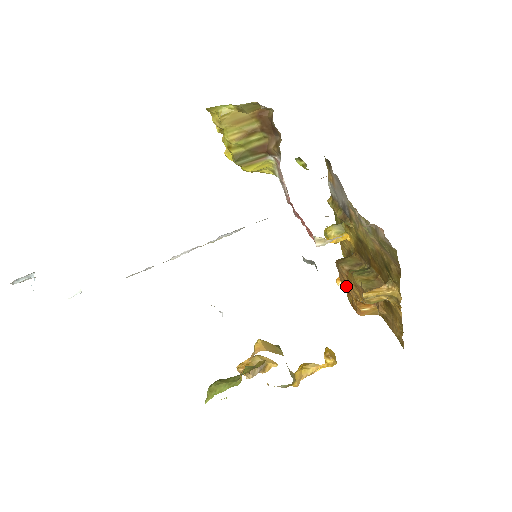
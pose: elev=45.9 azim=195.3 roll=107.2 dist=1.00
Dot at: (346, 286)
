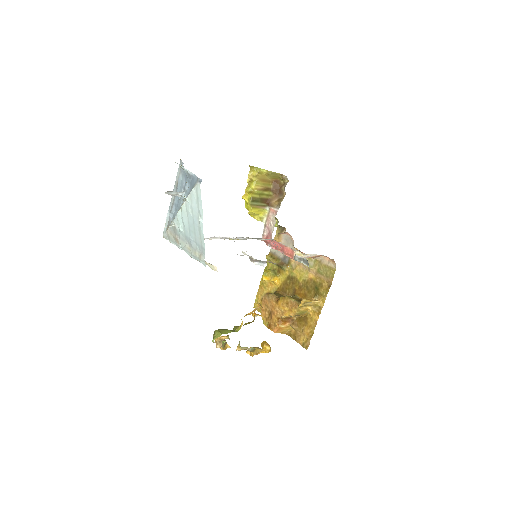
Dot at: (267, 313)
